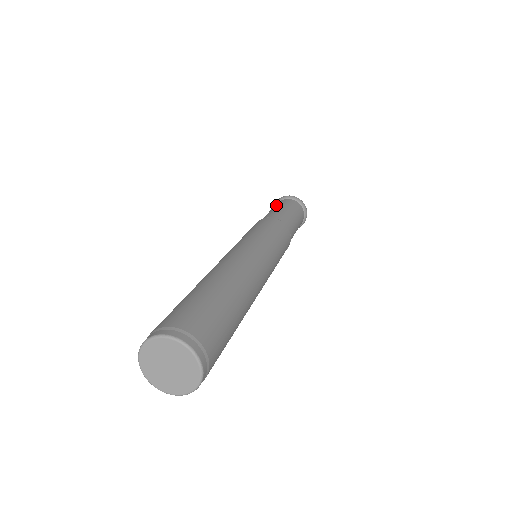
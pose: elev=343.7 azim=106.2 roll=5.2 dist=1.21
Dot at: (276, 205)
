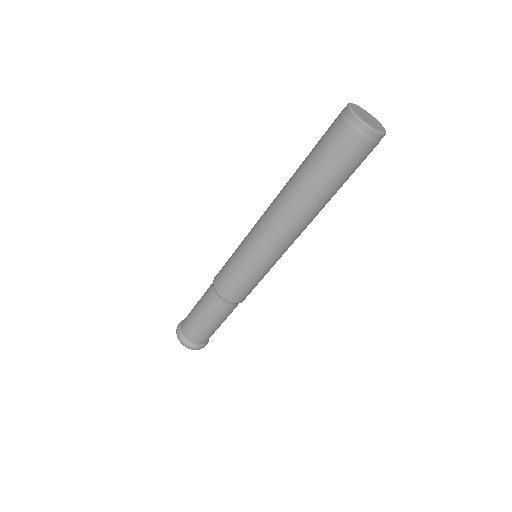
Dot at: occluded
